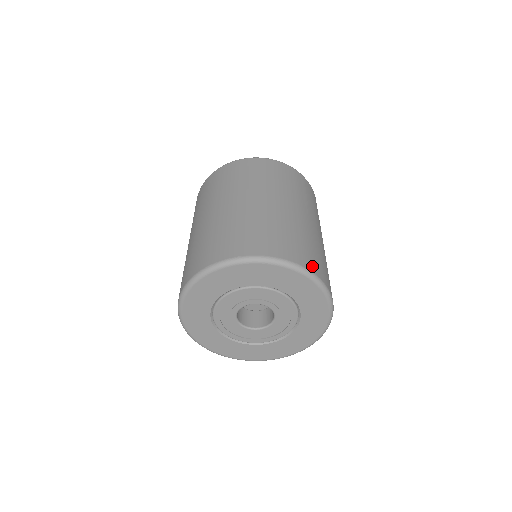
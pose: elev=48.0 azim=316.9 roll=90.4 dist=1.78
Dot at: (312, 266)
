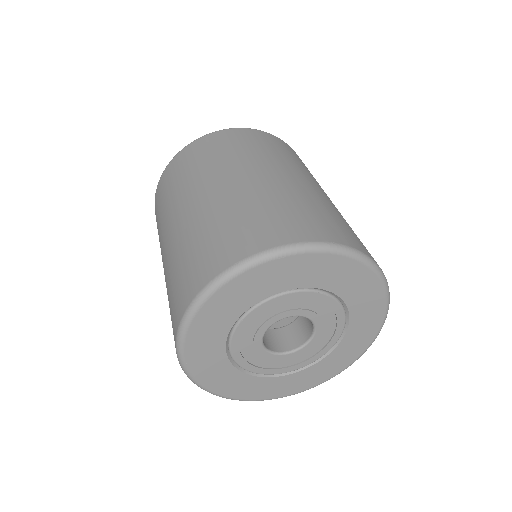
Dot at: (342, 238)
